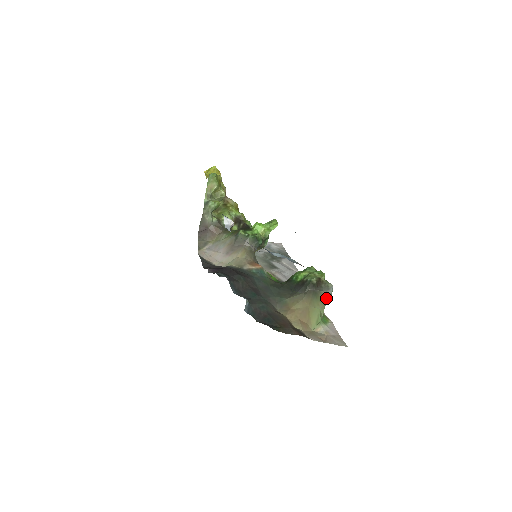
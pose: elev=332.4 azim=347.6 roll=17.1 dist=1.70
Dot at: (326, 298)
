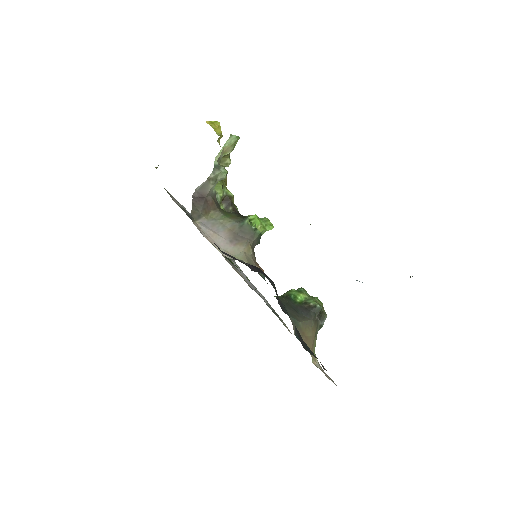
Dot at: (319, 328)
